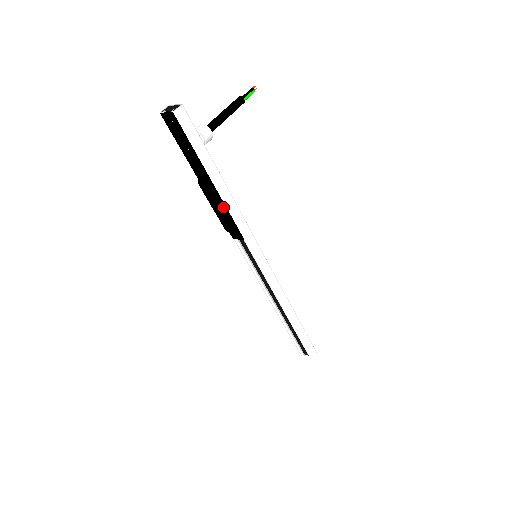
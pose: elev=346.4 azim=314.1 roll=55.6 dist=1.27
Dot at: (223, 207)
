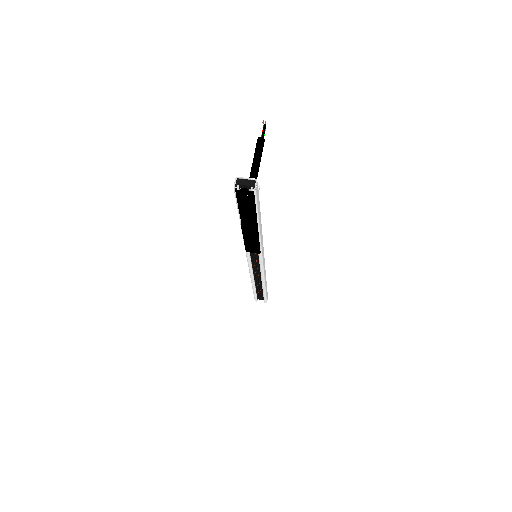
Dot at: (258, 239)
